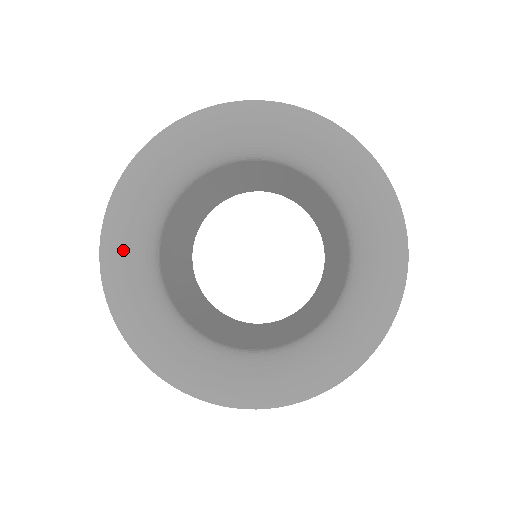
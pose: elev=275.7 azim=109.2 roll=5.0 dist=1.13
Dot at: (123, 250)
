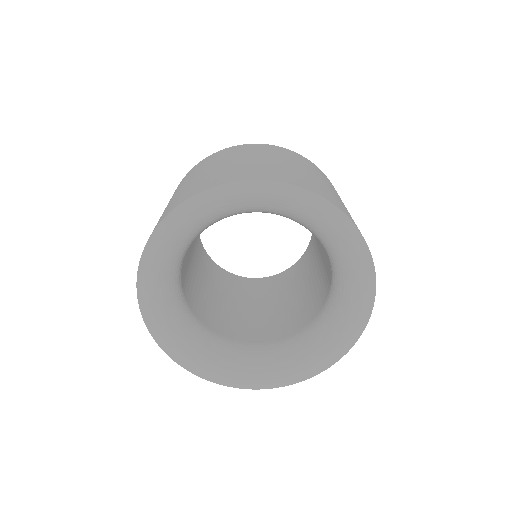
Dot at: (164, 324)
